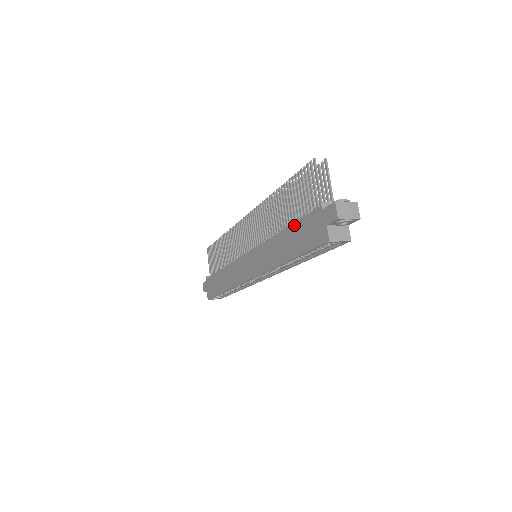
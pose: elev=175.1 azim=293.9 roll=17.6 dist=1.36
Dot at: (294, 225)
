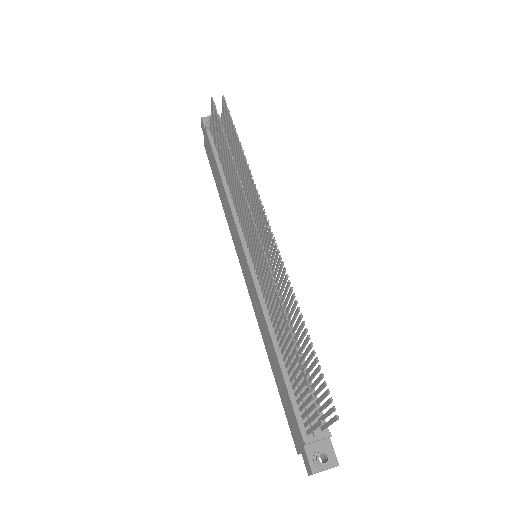
Dot at: (284, 382)
